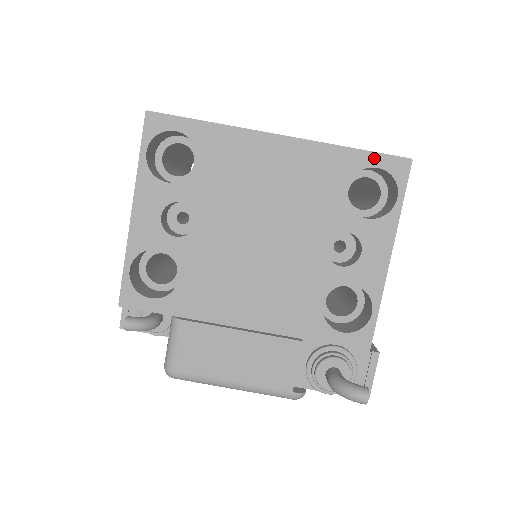
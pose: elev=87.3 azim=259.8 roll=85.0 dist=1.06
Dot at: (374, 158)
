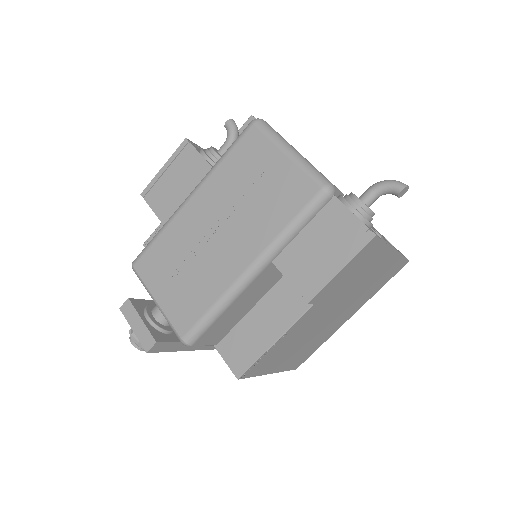
Dot at: occluded
